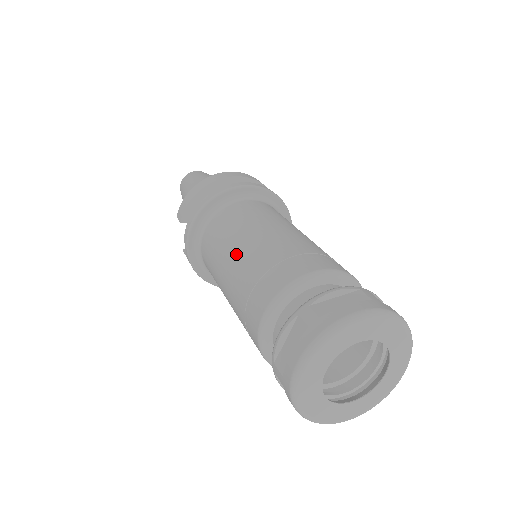
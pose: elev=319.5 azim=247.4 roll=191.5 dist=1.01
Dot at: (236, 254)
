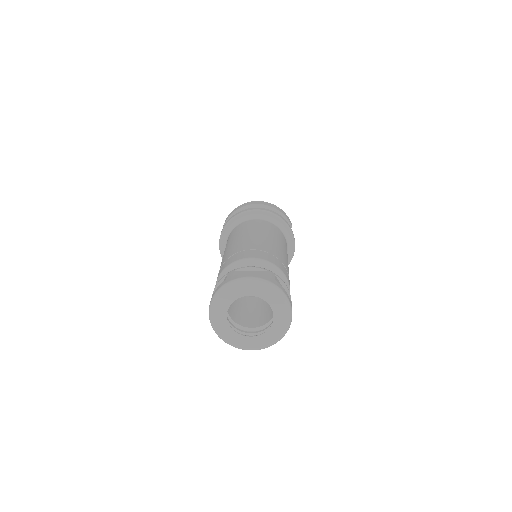
Dot at: (230, 245)
